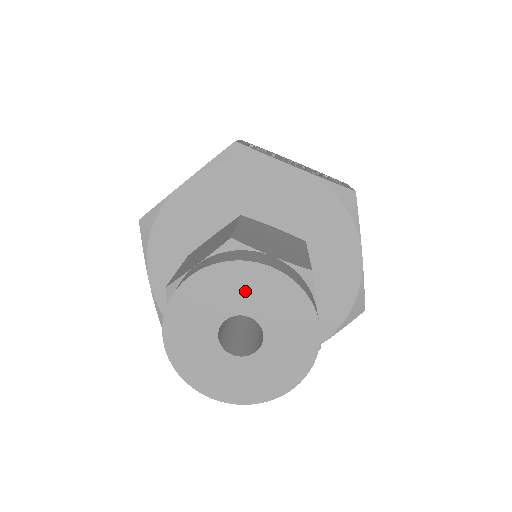
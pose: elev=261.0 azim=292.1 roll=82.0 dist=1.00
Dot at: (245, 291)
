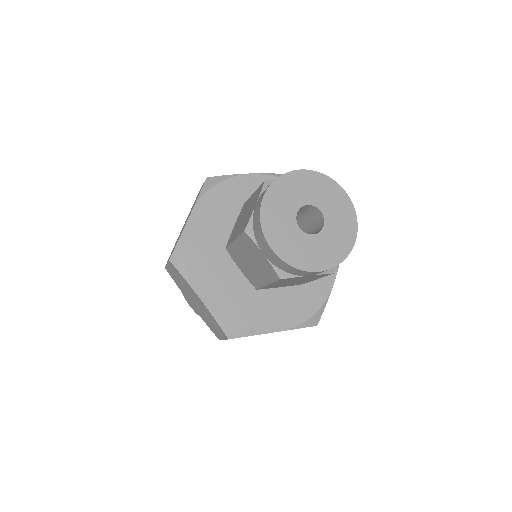
Dot at: (326, 196)
